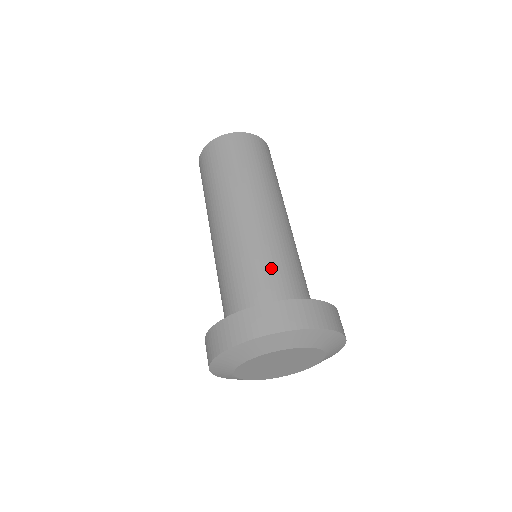
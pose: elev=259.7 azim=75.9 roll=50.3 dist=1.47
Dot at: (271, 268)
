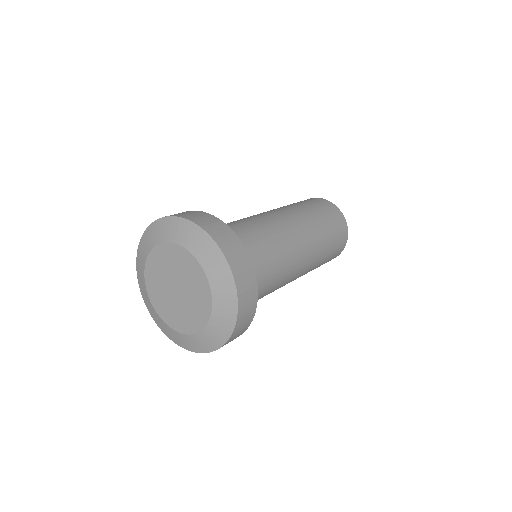
Dot at: (251, 236)
